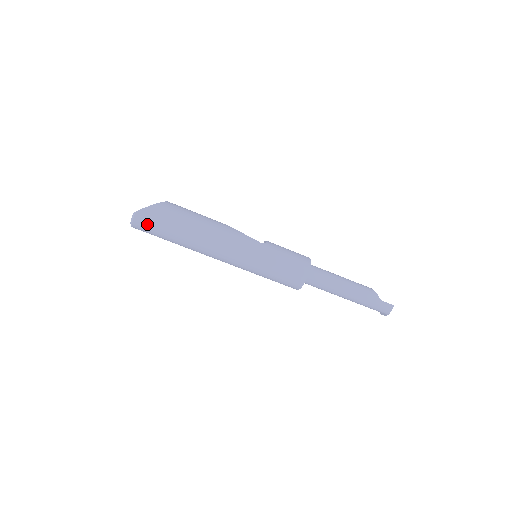
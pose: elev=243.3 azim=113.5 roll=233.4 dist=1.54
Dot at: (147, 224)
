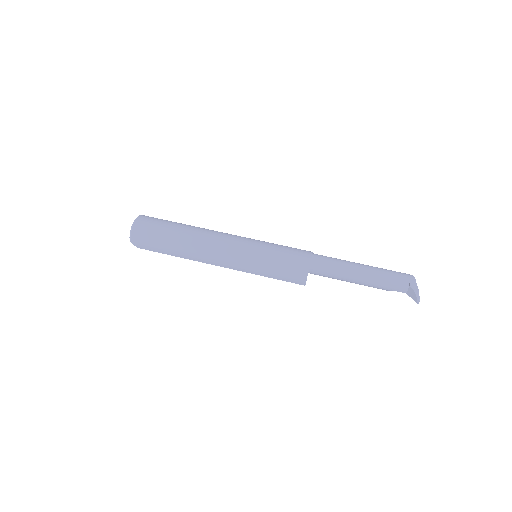
Dot at: (153, 218)
